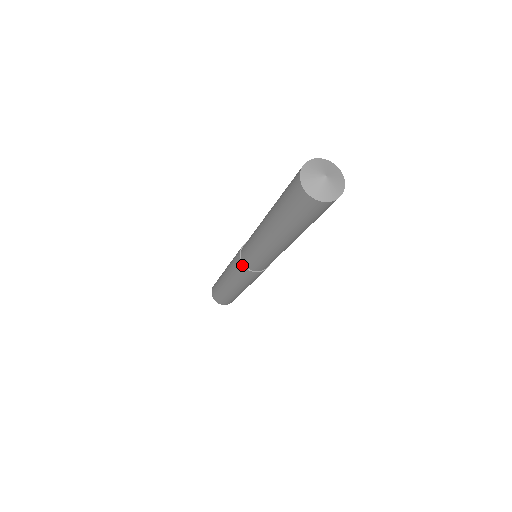
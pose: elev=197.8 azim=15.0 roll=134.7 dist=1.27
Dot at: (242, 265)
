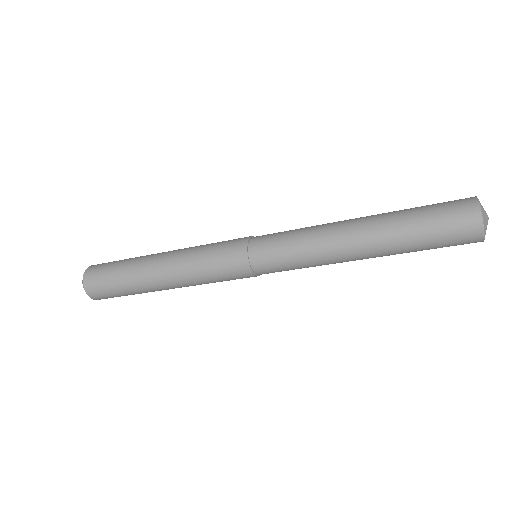
Dot at: (249, 267)
